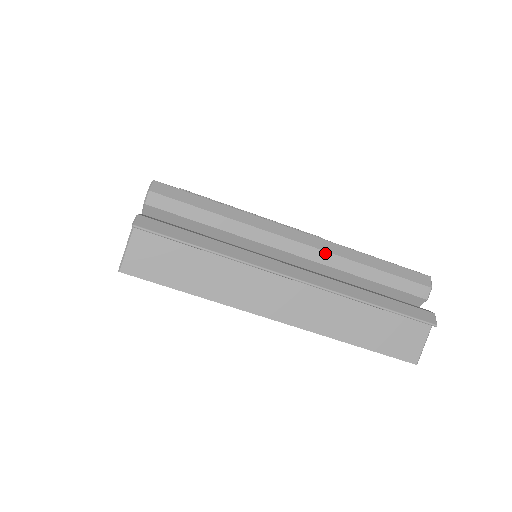
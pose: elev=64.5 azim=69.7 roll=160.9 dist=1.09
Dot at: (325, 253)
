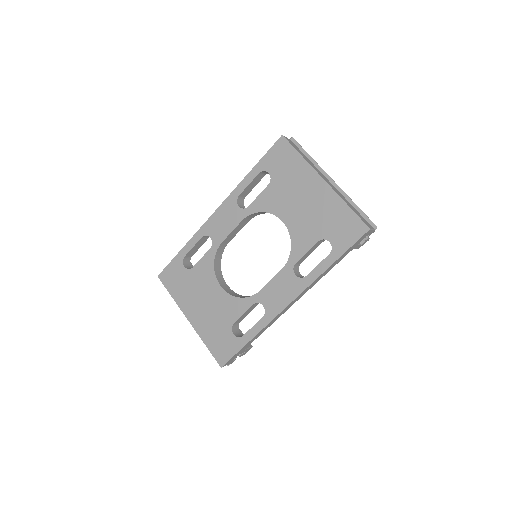
Dot at: occluded
